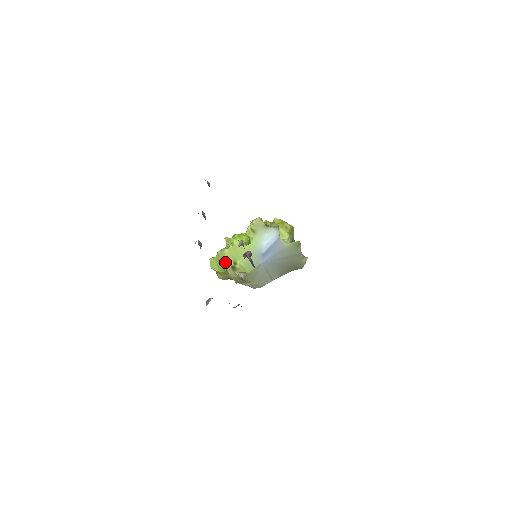
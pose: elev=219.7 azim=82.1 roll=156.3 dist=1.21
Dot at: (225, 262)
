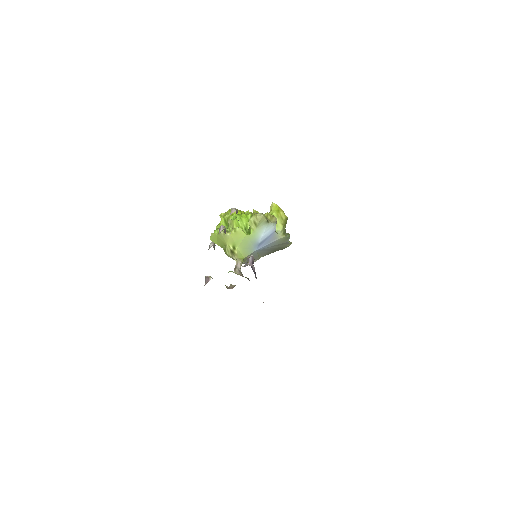
Dot at: (225, 243)
